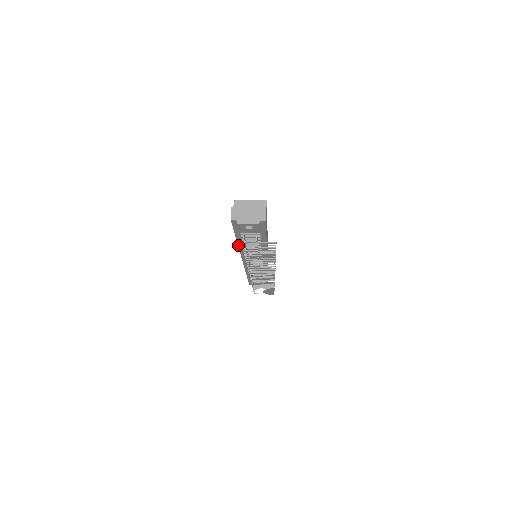
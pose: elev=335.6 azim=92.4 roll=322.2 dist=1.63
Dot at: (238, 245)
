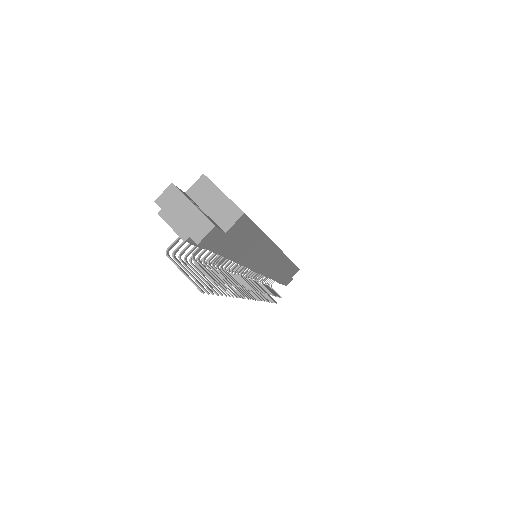
Dot at: occluded
